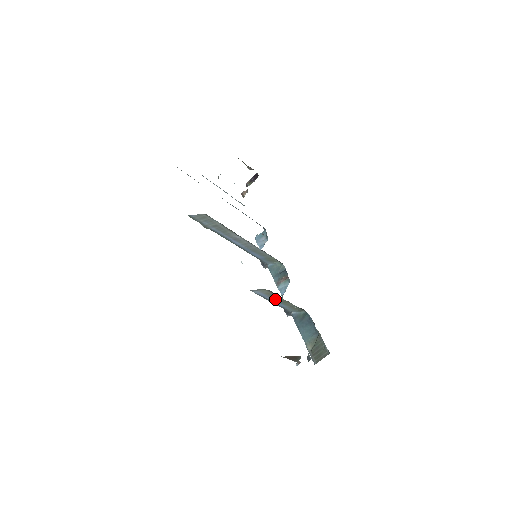
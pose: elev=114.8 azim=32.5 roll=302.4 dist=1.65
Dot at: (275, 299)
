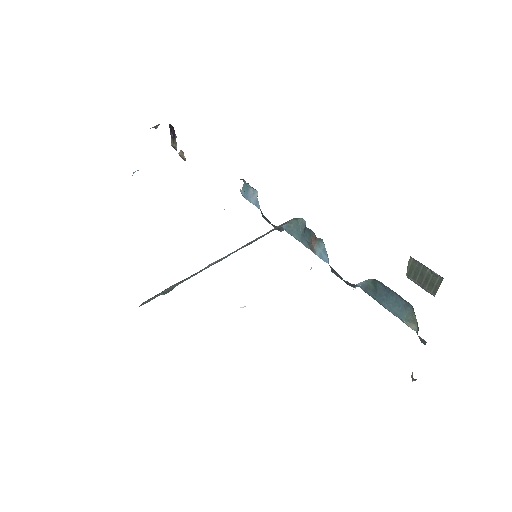
Dot at: occluded
